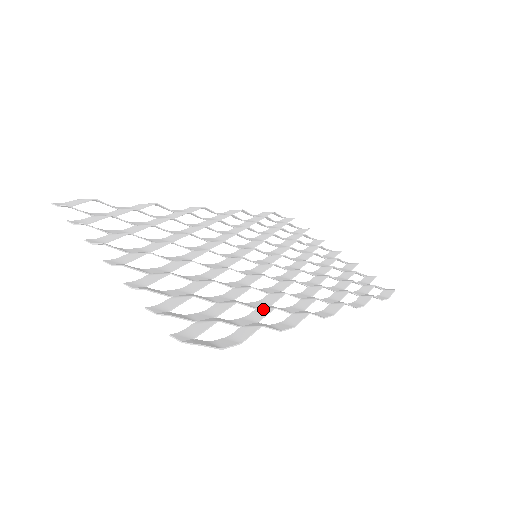
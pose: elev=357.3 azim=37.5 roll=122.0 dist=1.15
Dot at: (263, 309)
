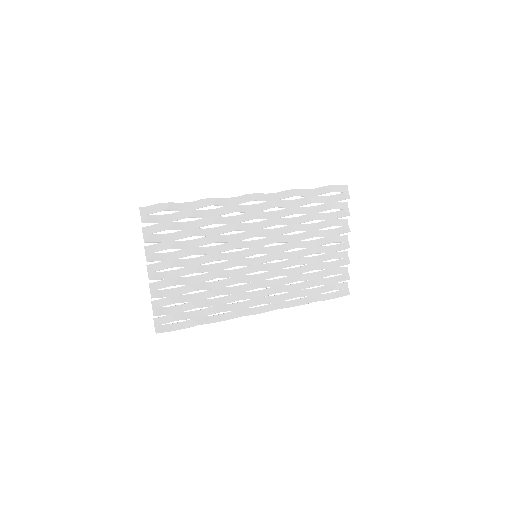
Dot at: (214, 309)
